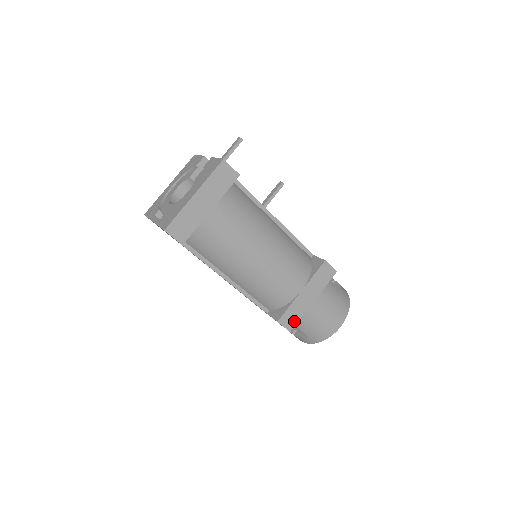
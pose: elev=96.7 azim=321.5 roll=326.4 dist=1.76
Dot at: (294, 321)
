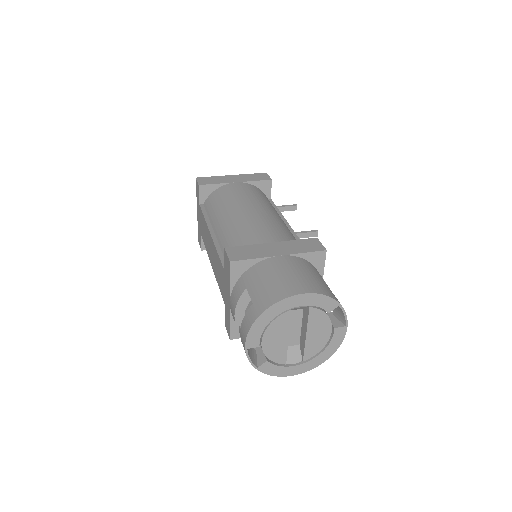
Dot at: (243, 257)
